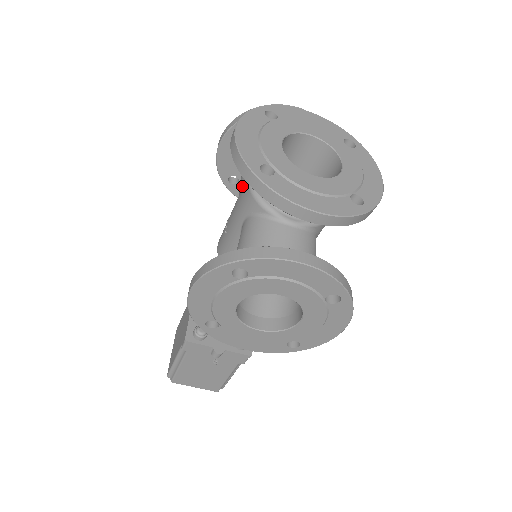
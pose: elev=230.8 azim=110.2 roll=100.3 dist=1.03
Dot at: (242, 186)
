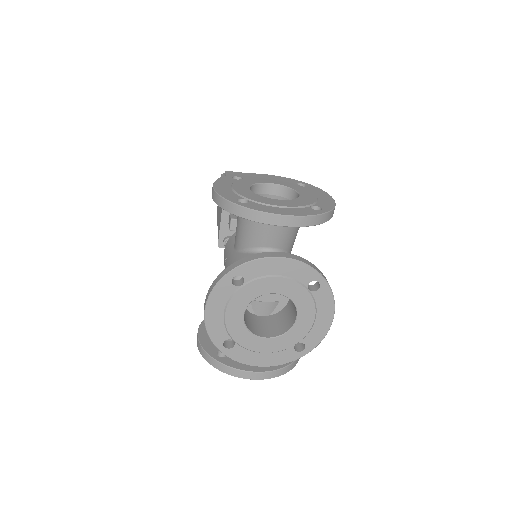
Dot at: (236, 235)
